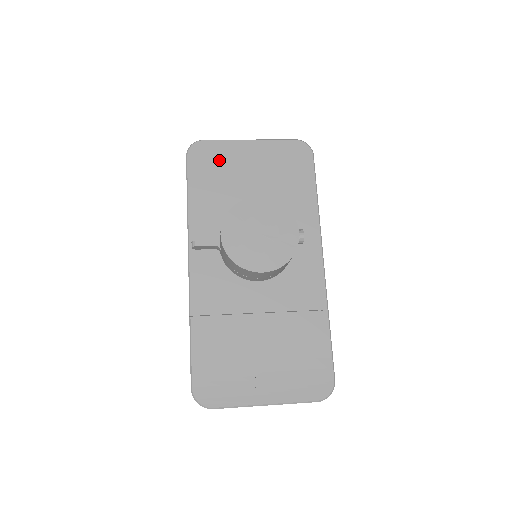
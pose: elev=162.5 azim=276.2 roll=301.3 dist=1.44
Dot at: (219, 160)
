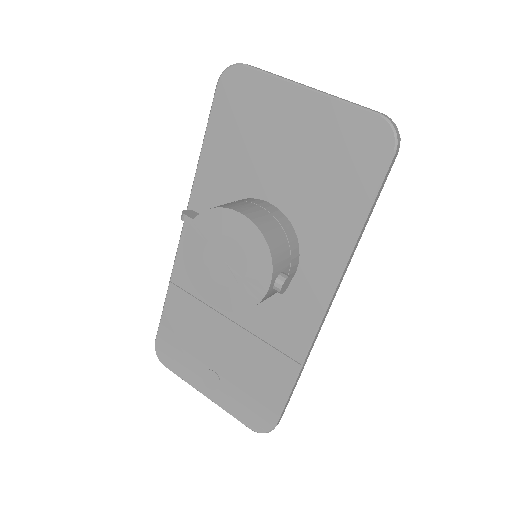
Dot at: (253, 107)
